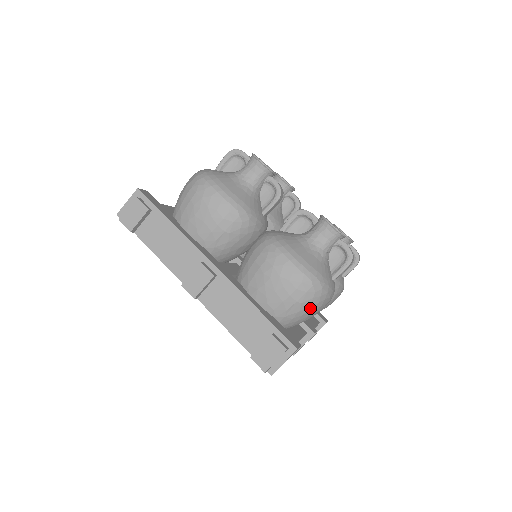
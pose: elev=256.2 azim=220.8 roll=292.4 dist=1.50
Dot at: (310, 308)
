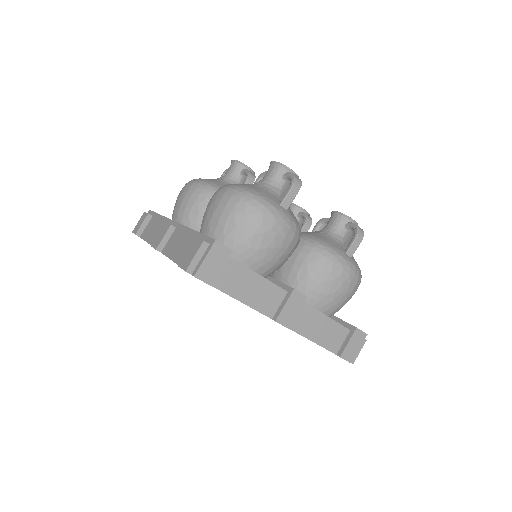
Dot at: (247, 222)
